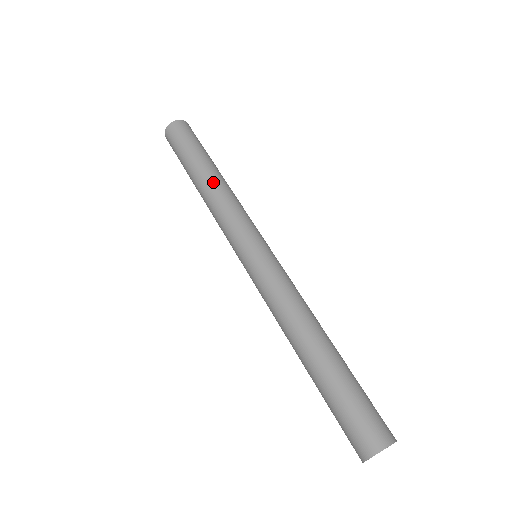
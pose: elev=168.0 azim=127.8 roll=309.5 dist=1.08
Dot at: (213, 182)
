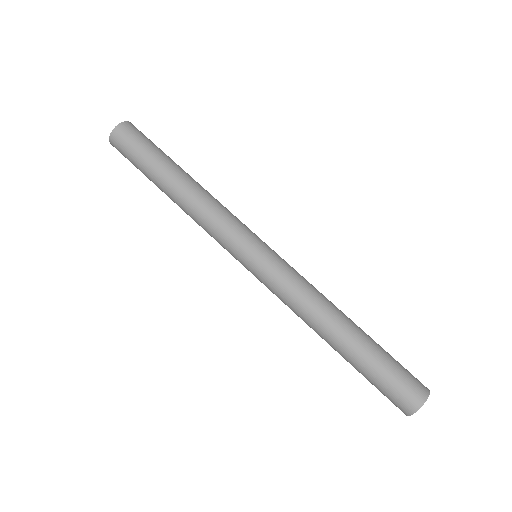
Dot at: (198, 184)
